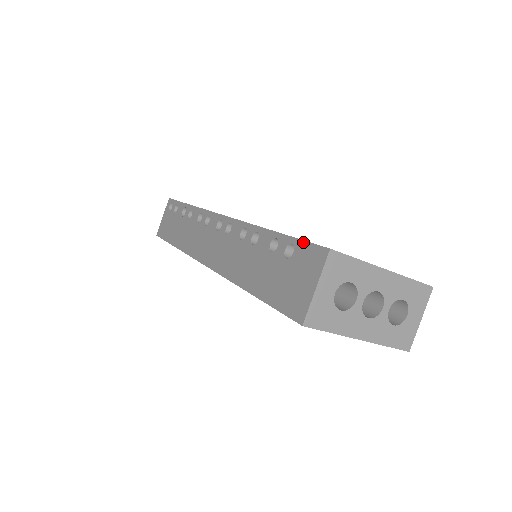
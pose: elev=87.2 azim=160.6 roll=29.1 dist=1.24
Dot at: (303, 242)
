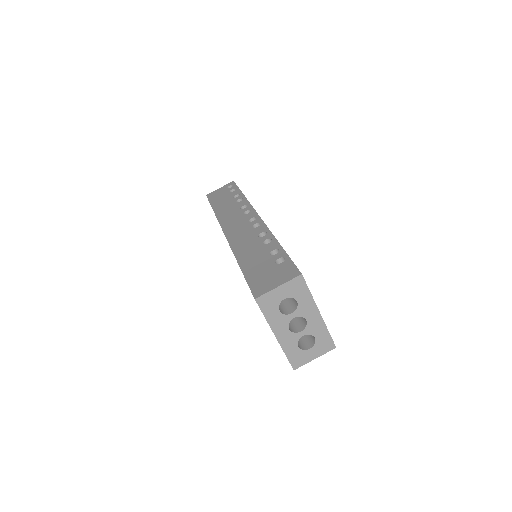
Dot at: (291, 261)
